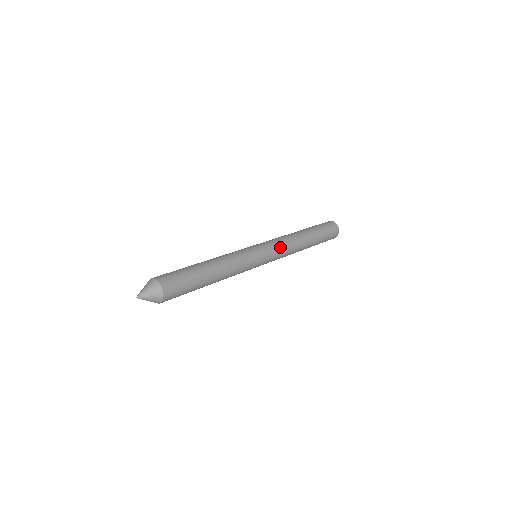
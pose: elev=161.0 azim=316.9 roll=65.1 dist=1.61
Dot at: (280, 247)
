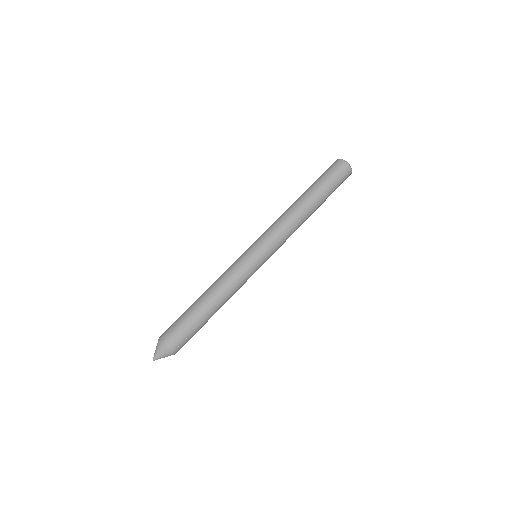
Dot at: occluded
